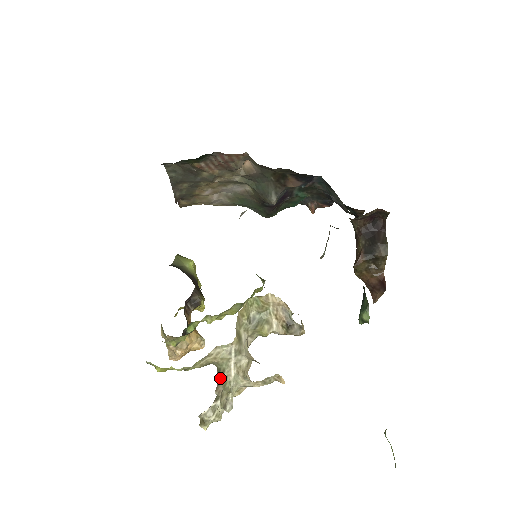
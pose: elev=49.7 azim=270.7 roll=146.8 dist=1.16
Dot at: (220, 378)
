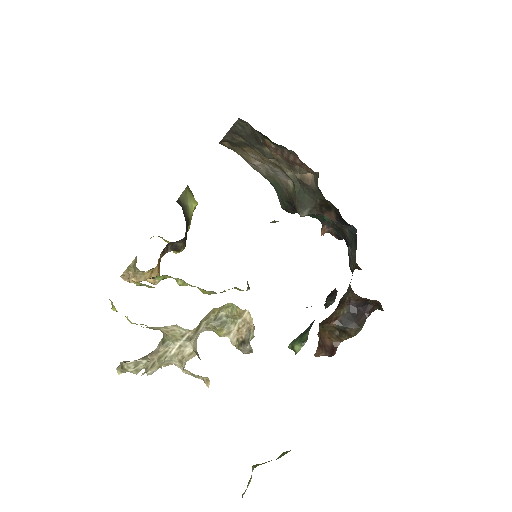
Dot at: (160, 349)
